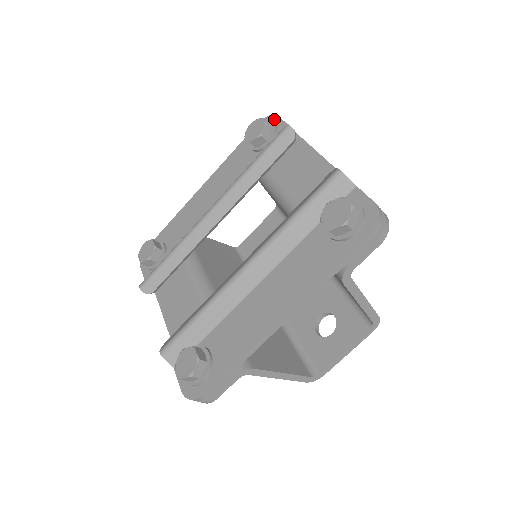
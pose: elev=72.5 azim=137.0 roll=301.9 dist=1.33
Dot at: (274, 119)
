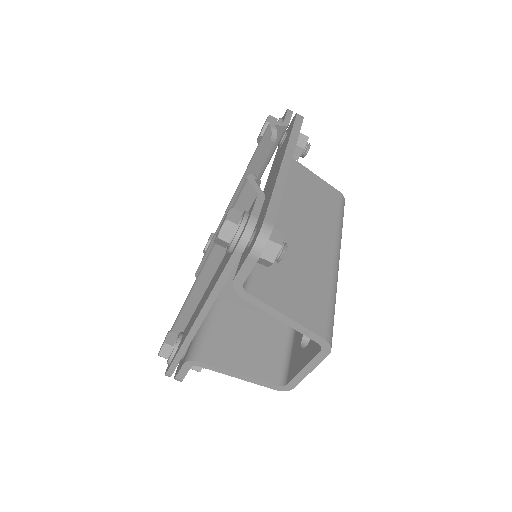
Dot at: (285, 114)
